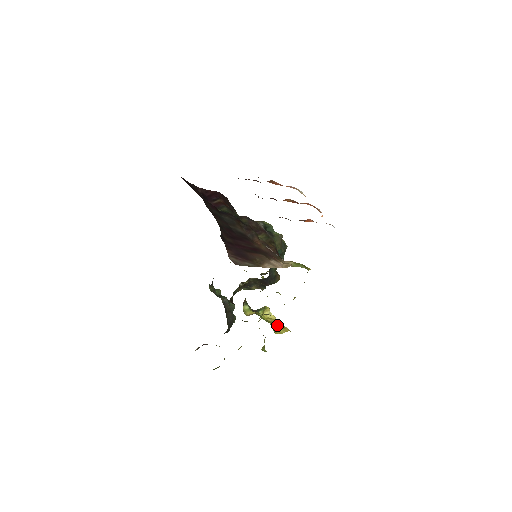
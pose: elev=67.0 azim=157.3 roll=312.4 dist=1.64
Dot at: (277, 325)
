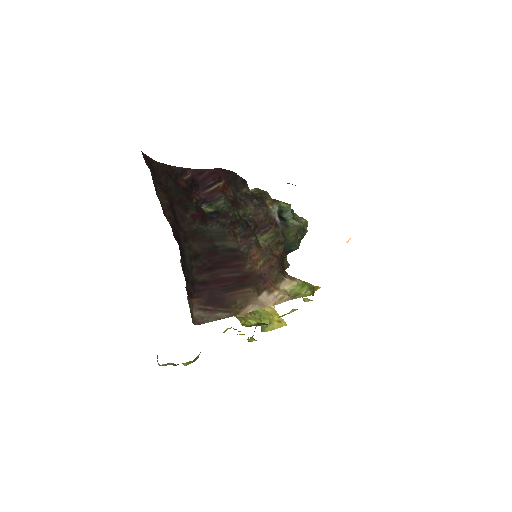
Dot at: (271, 320)
